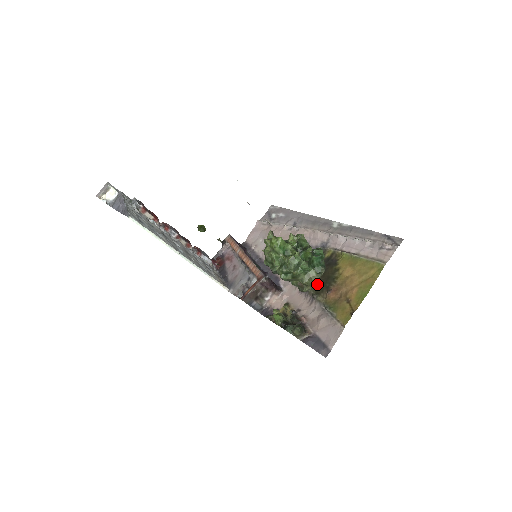
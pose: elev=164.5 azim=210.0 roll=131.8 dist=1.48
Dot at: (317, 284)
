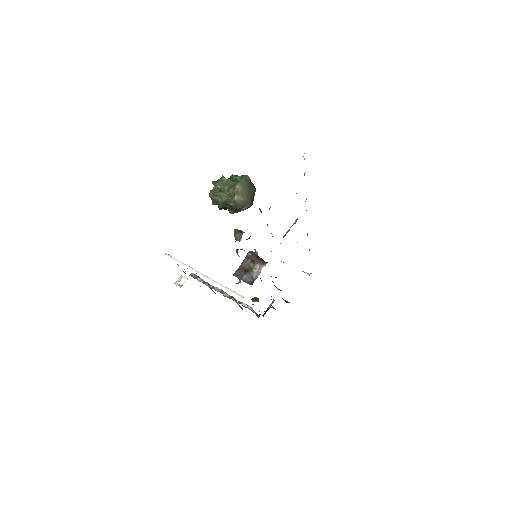
Dot at: occluded
